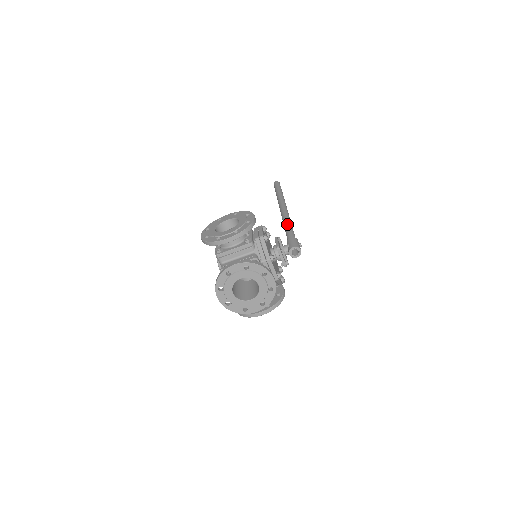
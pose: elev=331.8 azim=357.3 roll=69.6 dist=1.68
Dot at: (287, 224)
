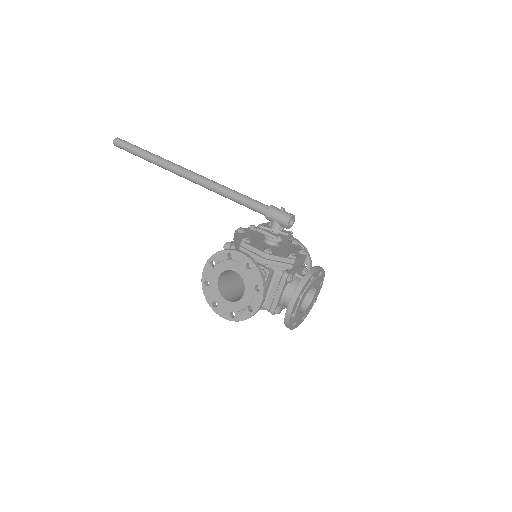
Dot at: (231, 196)
